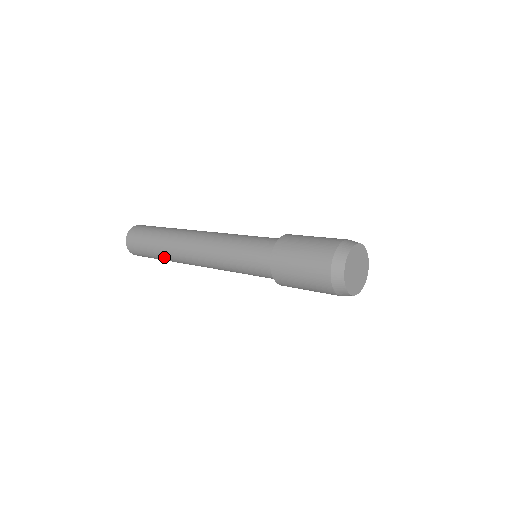
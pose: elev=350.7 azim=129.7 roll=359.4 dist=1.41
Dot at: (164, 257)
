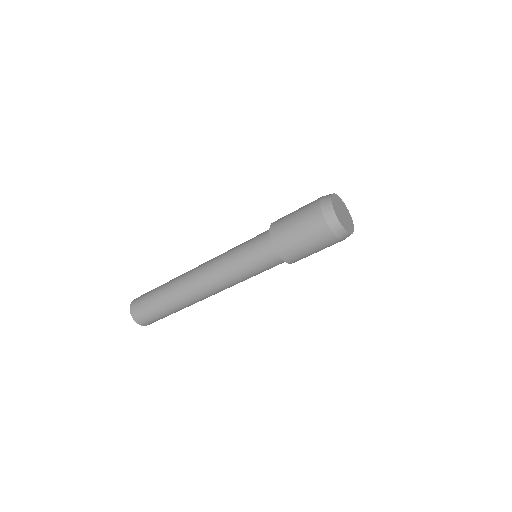
Dot at: (166, 288)
